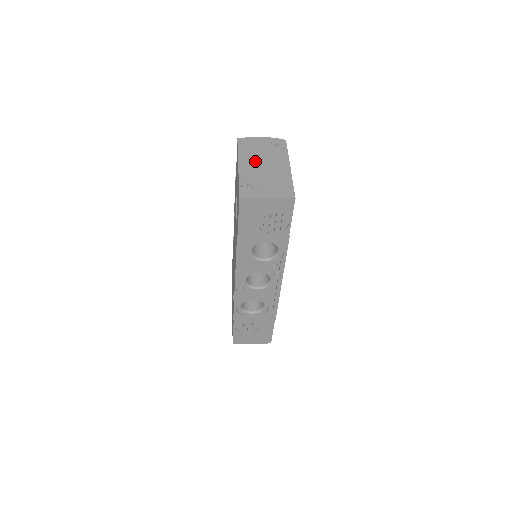
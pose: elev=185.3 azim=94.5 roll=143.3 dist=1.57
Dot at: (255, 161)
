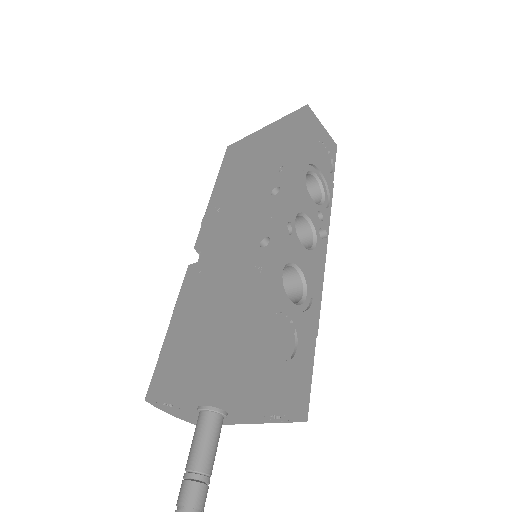
Dot at: occluded
